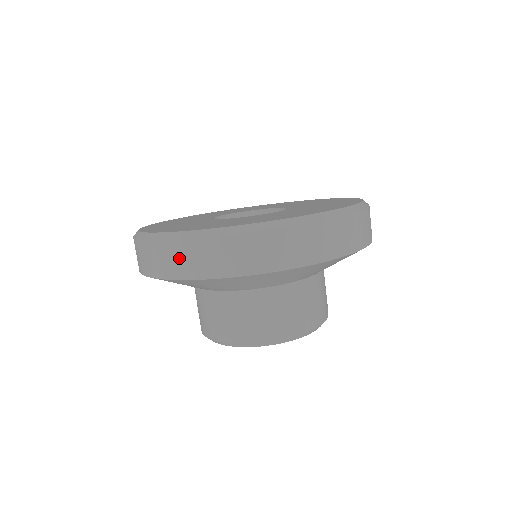
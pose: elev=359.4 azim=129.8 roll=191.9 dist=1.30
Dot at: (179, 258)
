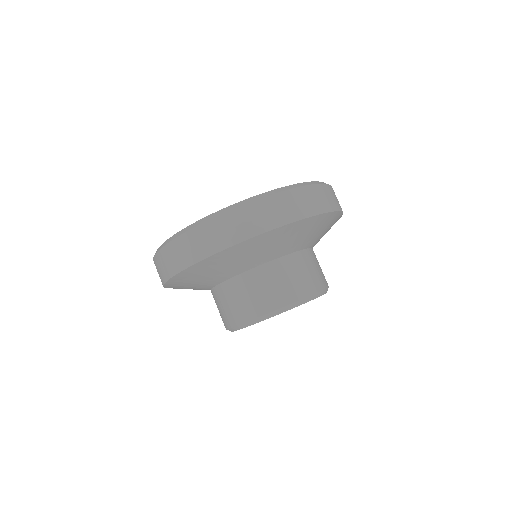
Dot at: (158, 270)
